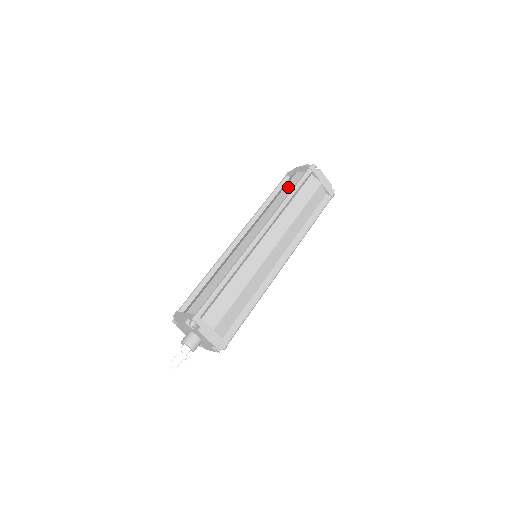
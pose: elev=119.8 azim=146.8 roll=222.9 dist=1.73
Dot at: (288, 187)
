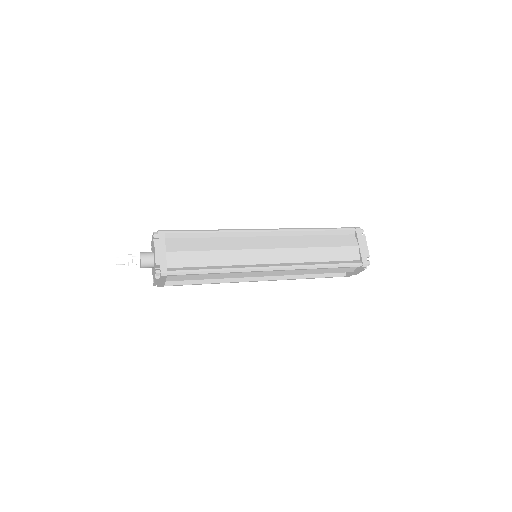
Dot at: occluded
